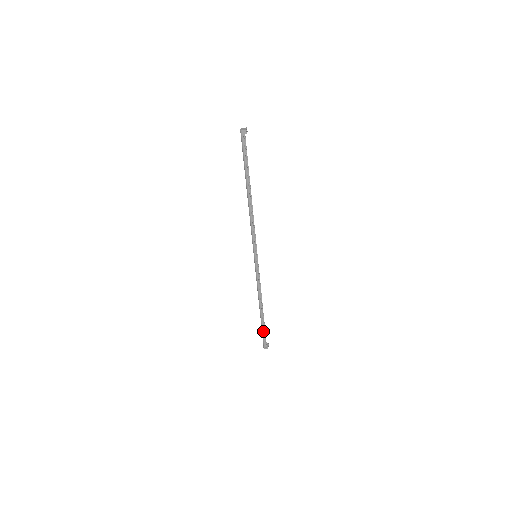
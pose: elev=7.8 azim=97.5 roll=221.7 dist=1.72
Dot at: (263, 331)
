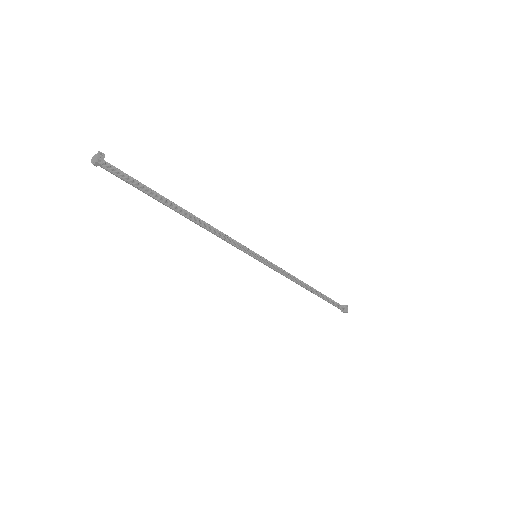
Dot at: (328, 302)
